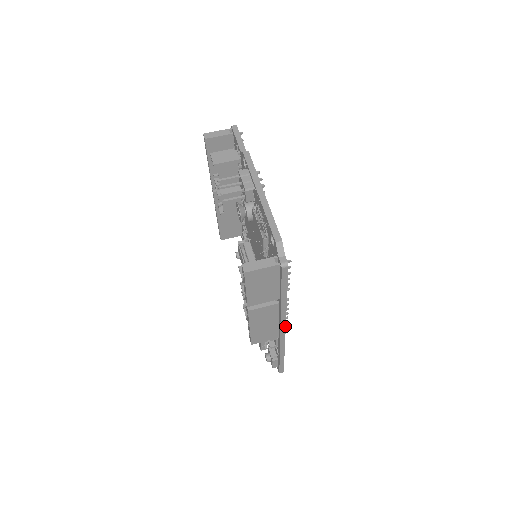
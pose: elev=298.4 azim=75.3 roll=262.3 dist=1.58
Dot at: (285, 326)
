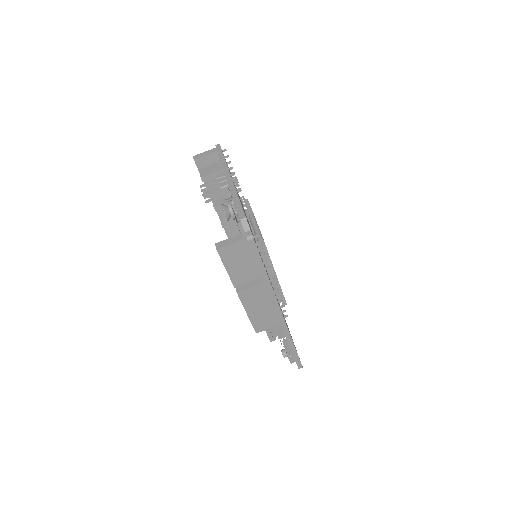
Dot at: occluded
